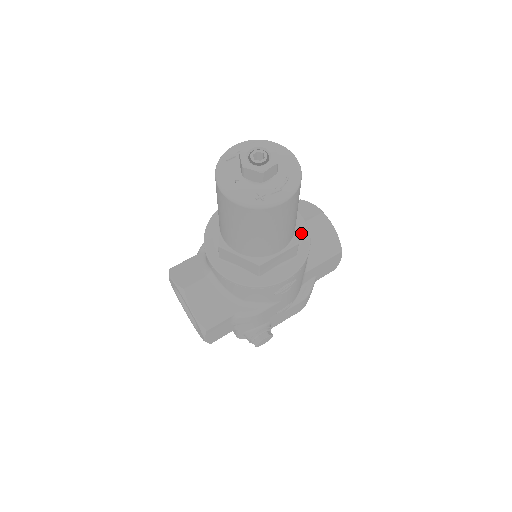
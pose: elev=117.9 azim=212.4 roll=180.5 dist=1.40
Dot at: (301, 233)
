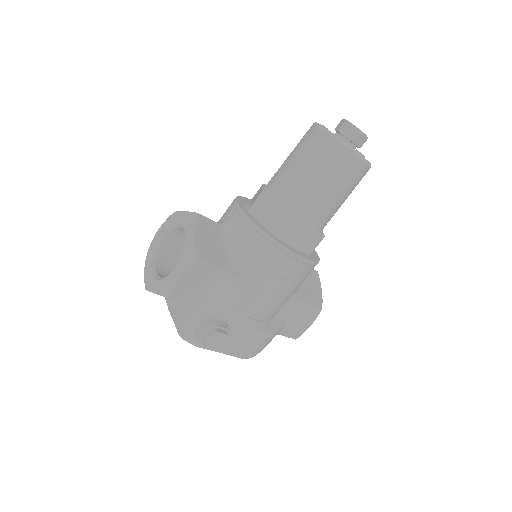
Dot at: (313, 251)
